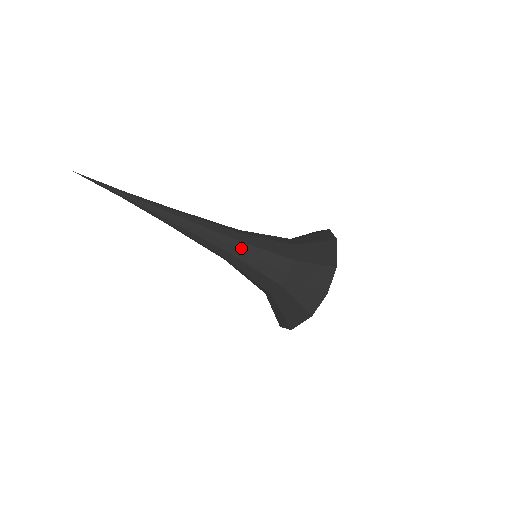
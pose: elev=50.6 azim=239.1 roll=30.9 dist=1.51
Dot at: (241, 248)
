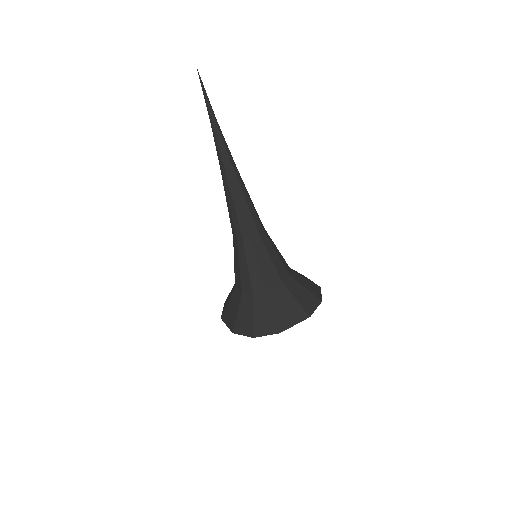
Dot at: (246, 245)
